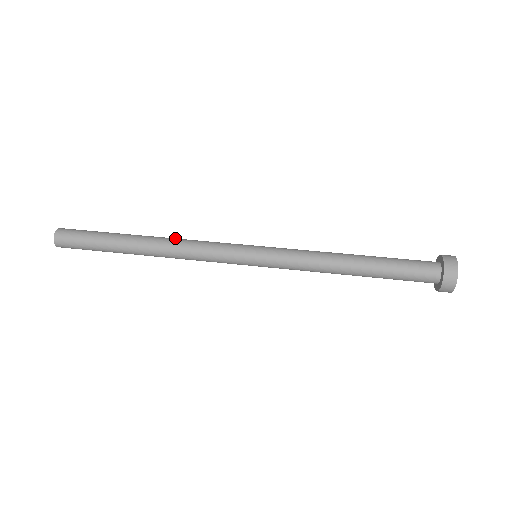
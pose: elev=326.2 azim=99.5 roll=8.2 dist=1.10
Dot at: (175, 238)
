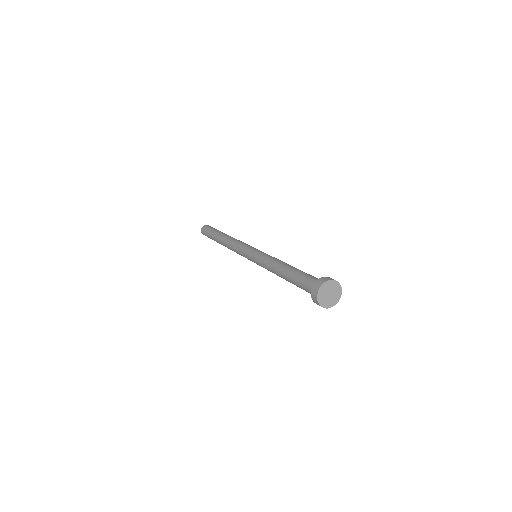
Dot at: occluded
